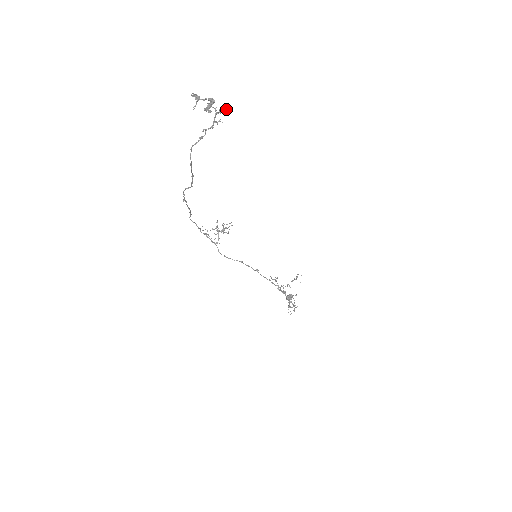
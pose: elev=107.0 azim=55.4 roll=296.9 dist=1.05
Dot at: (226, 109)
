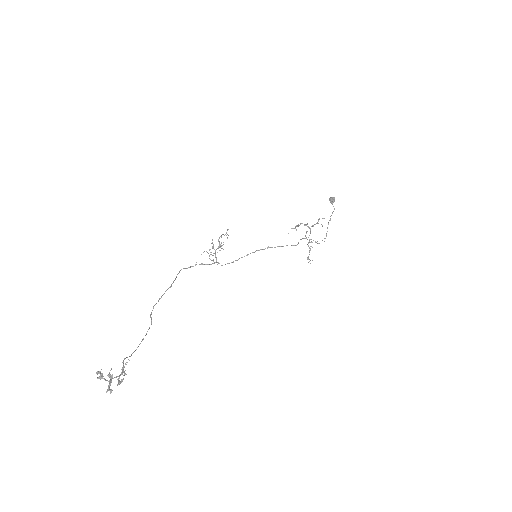
Dot at: occluded
